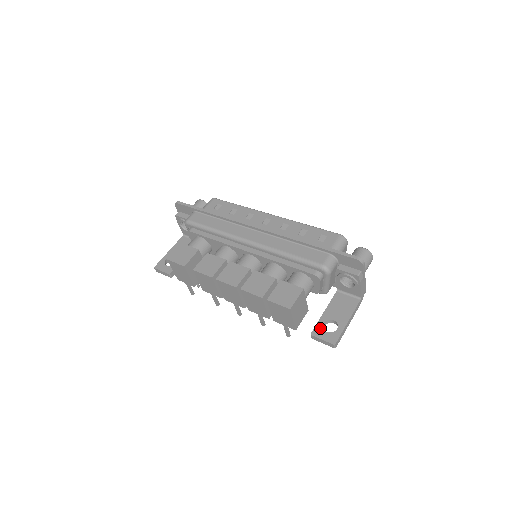
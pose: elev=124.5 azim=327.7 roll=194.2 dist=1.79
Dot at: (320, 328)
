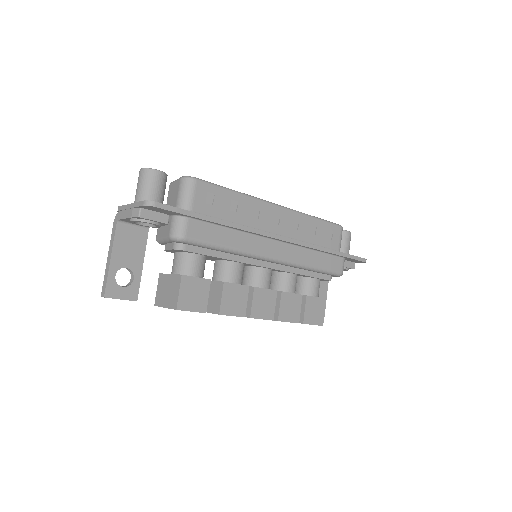
Dot at: occluded
